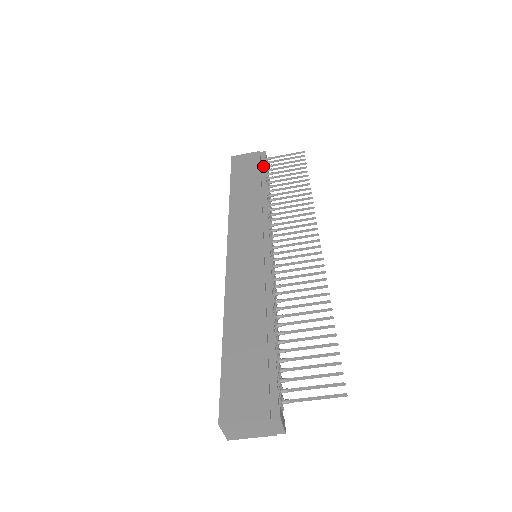
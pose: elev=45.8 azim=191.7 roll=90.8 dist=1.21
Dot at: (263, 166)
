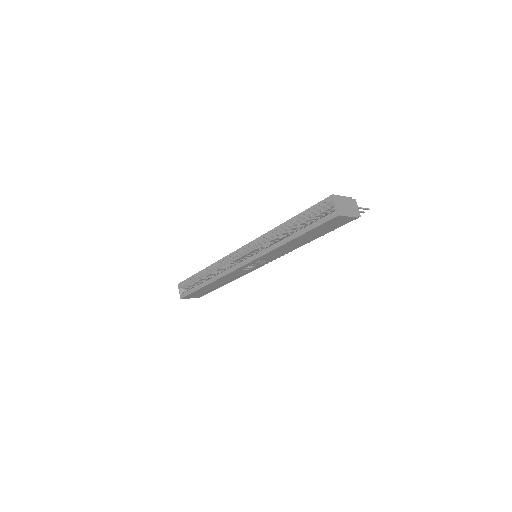
Dot at: occluded
